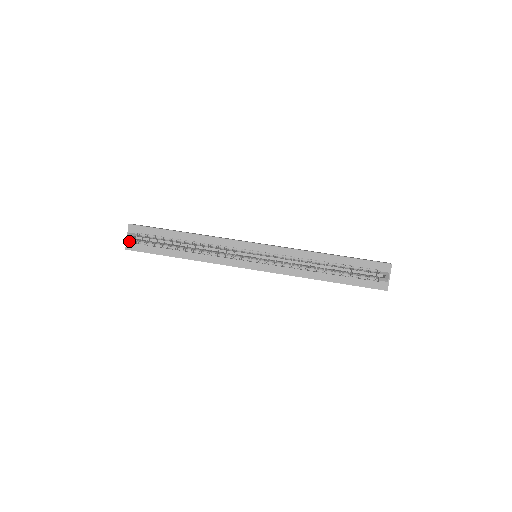
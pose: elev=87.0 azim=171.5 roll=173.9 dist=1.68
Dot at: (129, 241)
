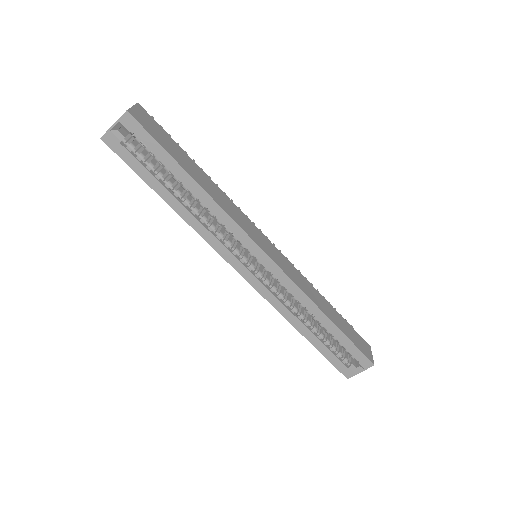
Dot at: (113, 132)
